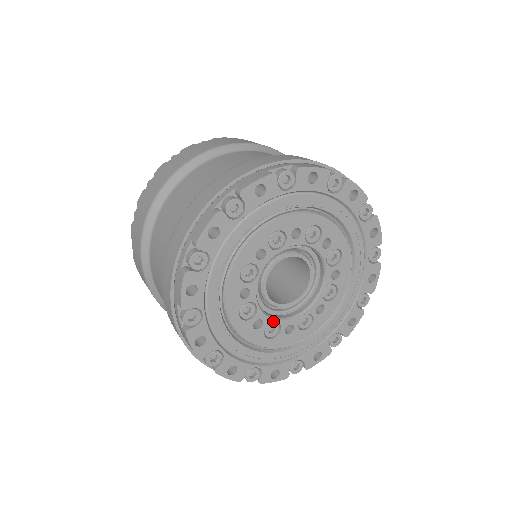
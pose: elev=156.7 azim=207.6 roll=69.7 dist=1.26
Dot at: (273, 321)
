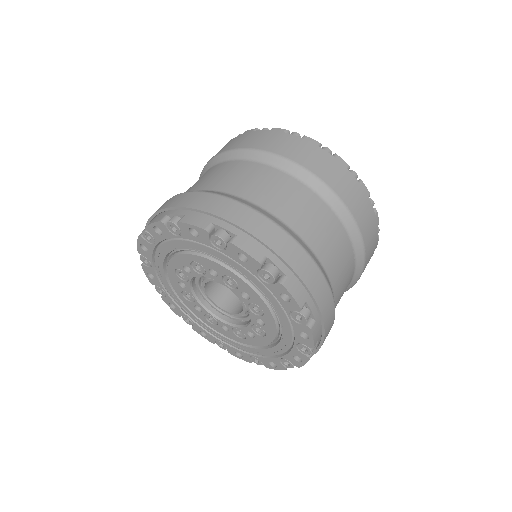
Dot at: (233, 327)
